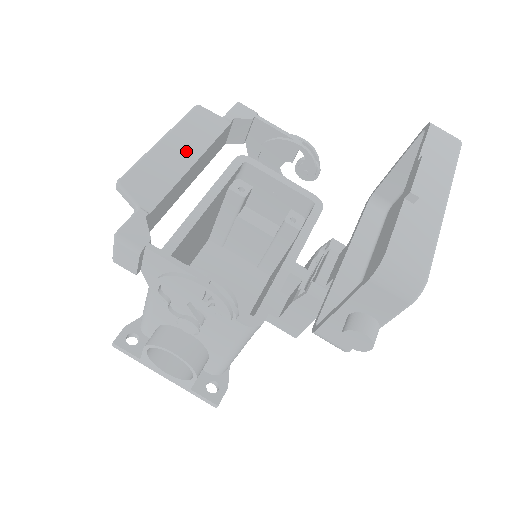
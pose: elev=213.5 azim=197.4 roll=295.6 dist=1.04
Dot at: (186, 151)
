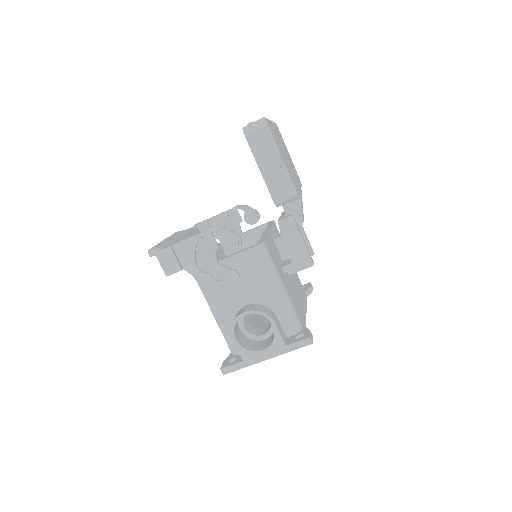
Dot at: (177, 236)
